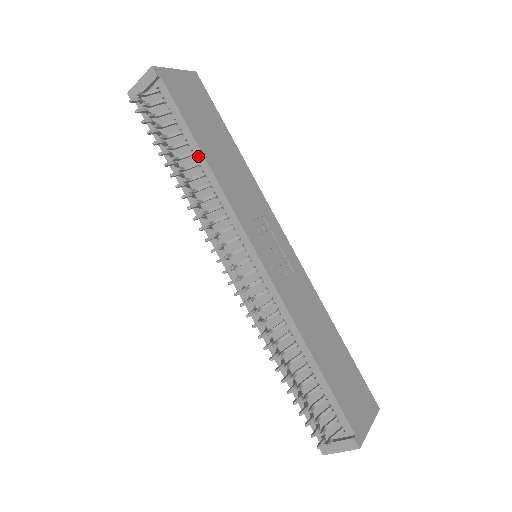
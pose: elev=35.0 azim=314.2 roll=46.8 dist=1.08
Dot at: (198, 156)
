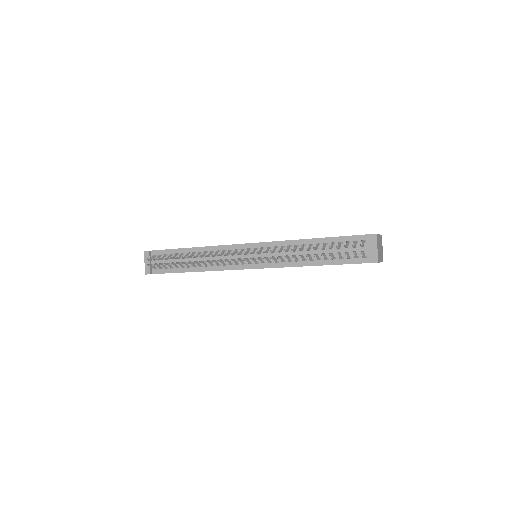
Dot at: (191, 251)
